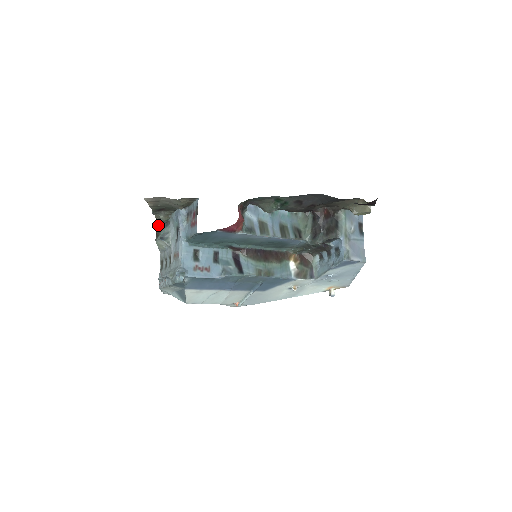
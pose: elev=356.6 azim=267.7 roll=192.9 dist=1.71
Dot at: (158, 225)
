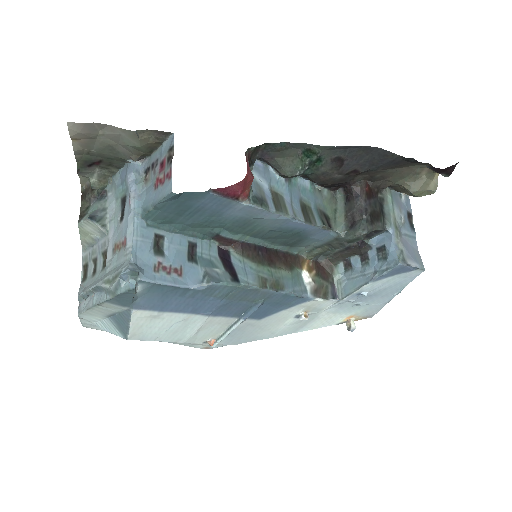
Dot at: (84, 198)
